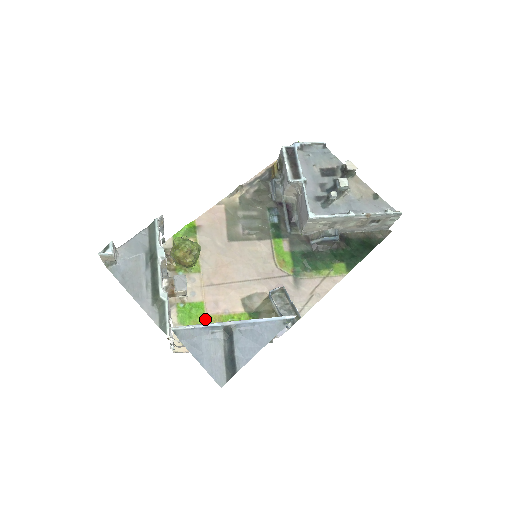
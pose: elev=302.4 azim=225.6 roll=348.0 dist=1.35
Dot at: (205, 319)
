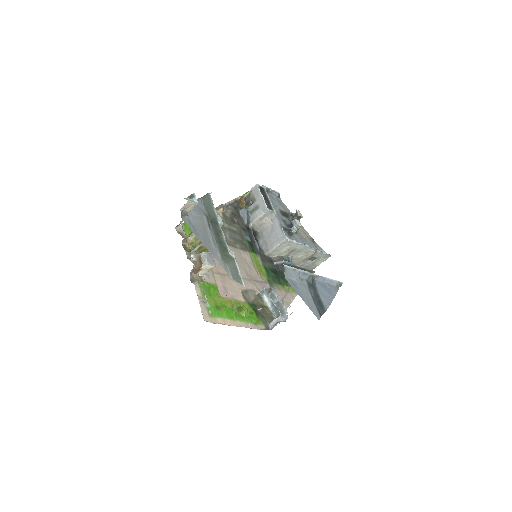
Dot at: (221, 299)
